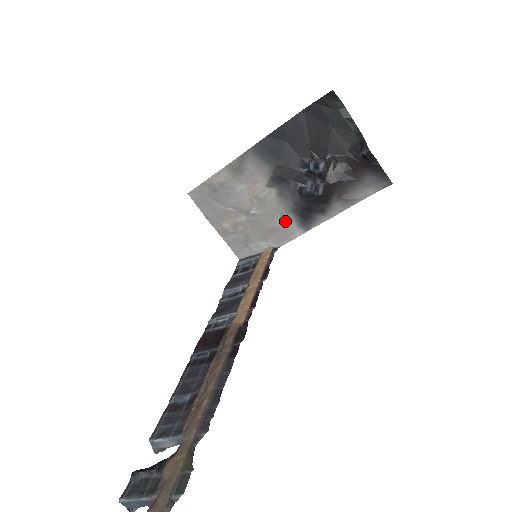
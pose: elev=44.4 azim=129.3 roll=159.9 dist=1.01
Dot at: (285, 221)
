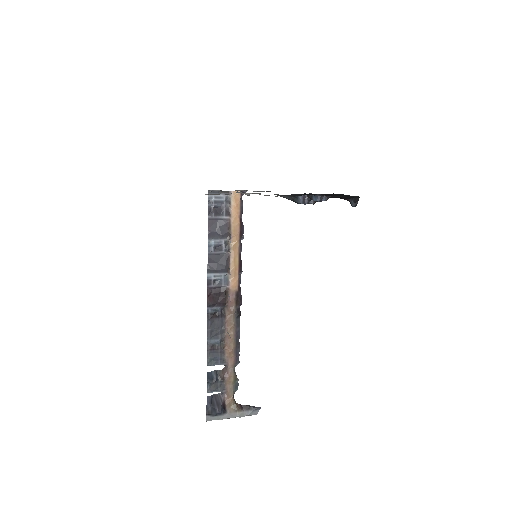
Dot at: occluded
